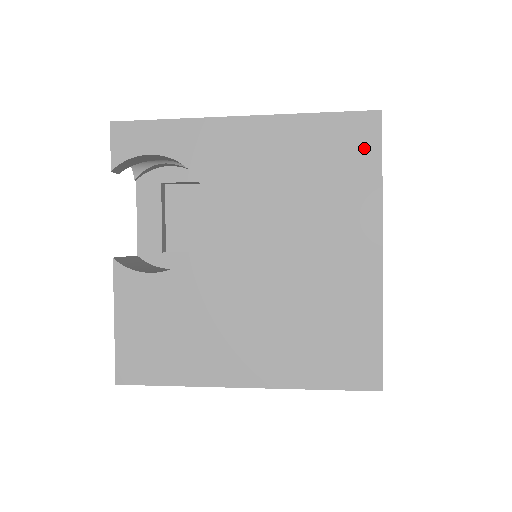
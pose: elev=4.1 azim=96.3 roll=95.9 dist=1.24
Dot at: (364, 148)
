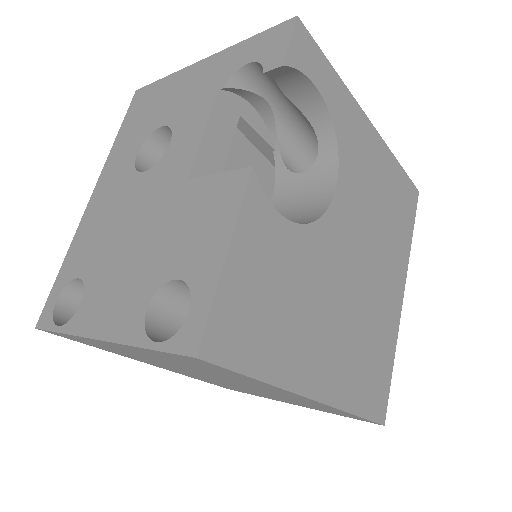
Dot at: (410, 211)
